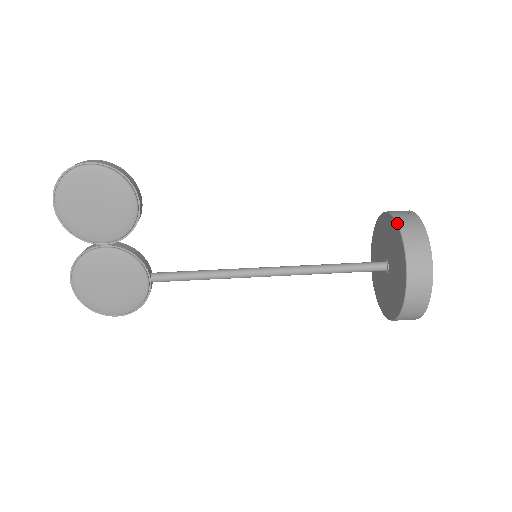
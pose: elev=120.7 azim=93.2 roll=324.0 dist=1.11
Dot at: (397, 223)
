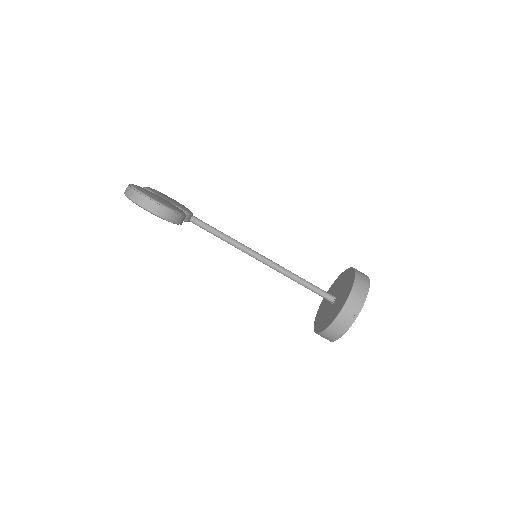
Dot at: (335, 319)
